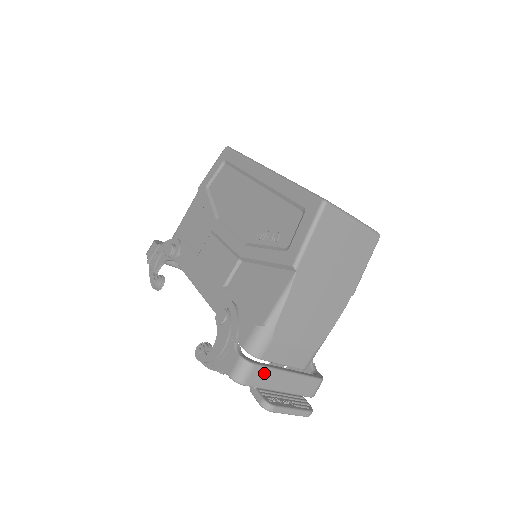
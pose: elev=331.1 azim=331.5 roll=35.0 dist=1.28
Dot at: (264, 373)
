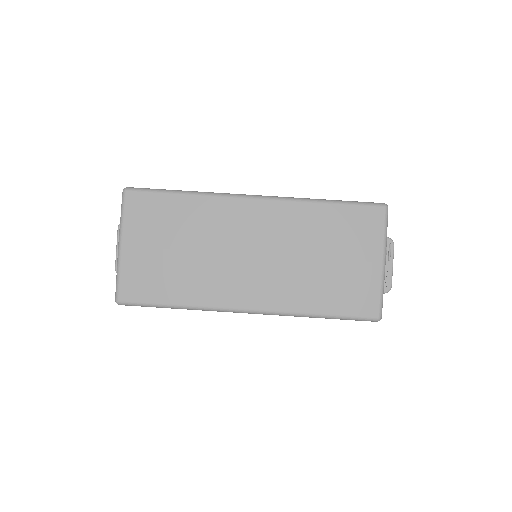
Dot at: occluded
